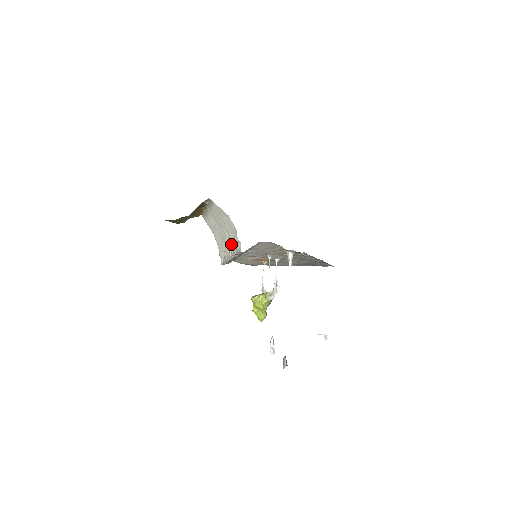
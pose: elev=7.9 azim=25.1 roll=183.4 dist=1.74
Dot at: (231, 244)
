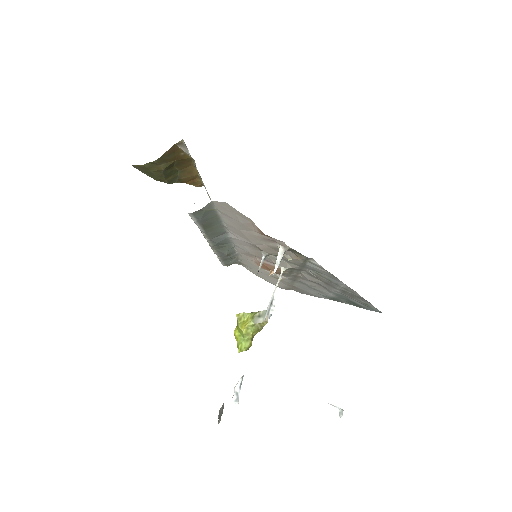
Dot at: occluded
